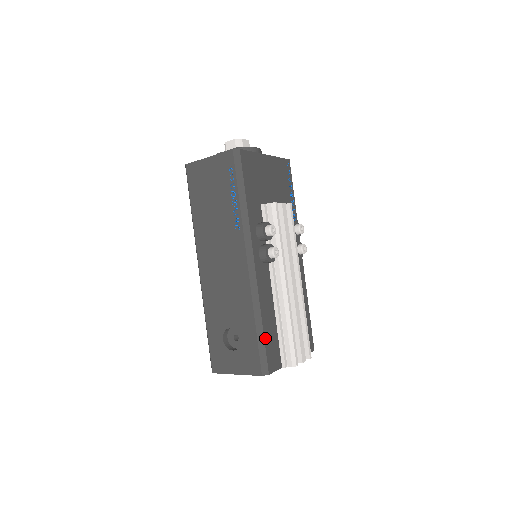
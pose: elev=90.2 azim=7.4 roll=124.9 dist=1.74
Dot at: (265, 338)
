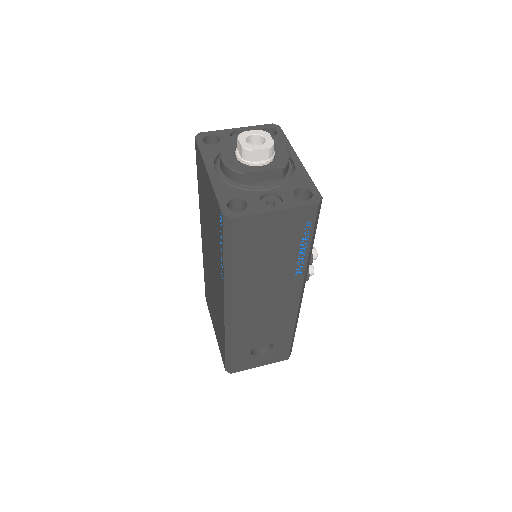
Dot at: (294, 336)
